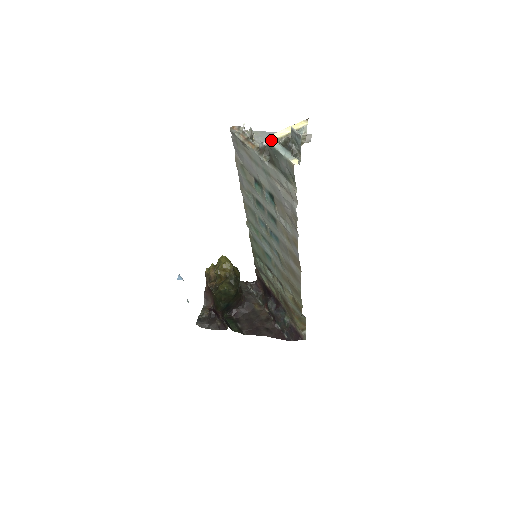
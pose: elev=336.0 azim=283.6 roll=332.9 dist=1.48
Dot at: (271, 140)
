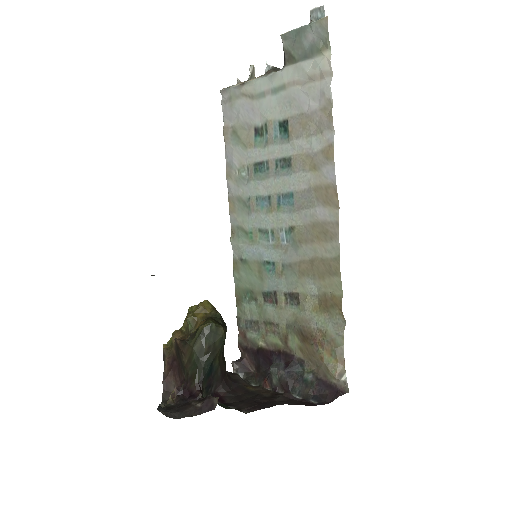
Dot at: (288, 33)
